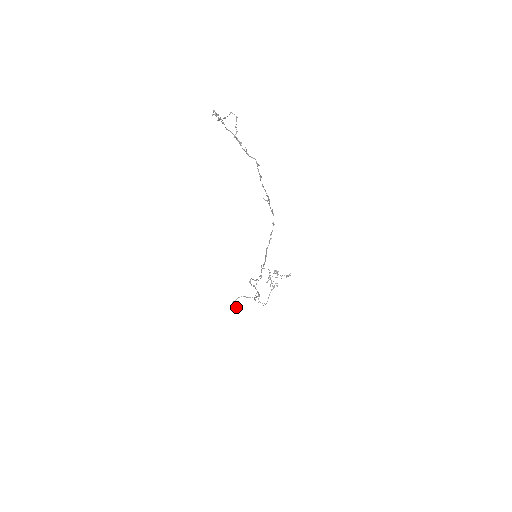
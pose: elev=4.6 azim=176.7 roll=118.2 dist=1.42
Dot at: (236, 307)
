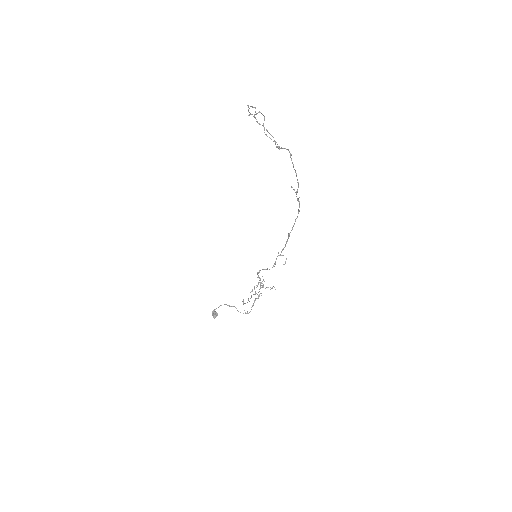
Dot at: (217, 315)
